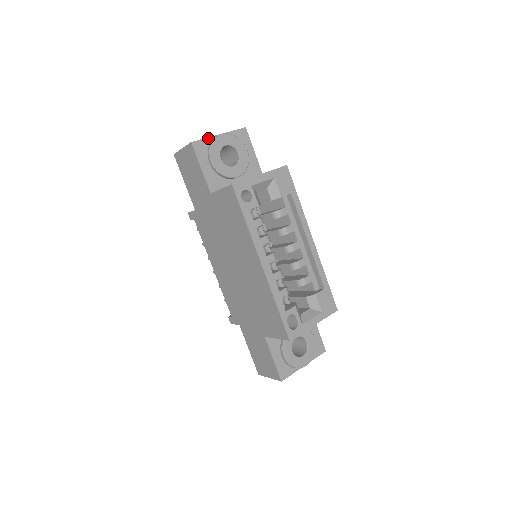
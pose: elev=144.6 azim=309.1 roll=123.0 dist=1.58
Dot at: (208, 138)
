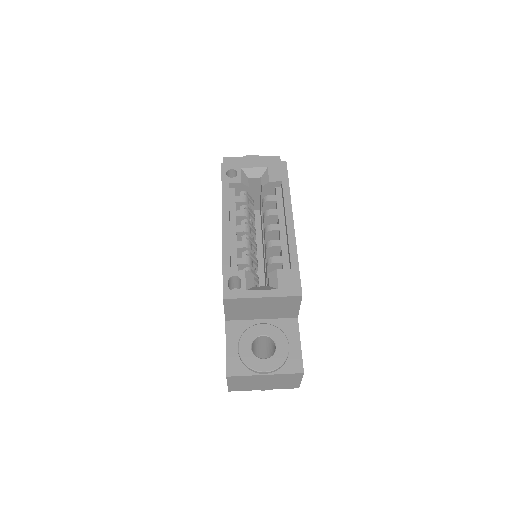
Dot at: (240, 157)
